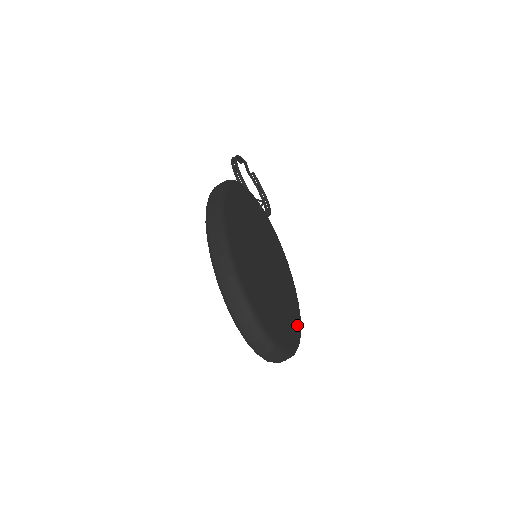
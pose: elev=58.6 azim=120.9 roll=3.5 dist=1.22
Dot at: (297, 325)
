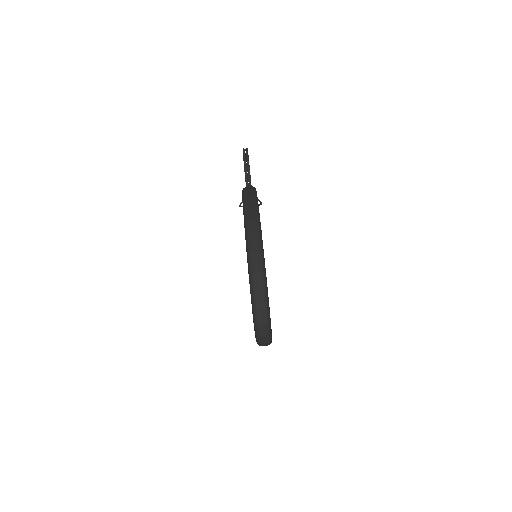
Dot at: occluded
